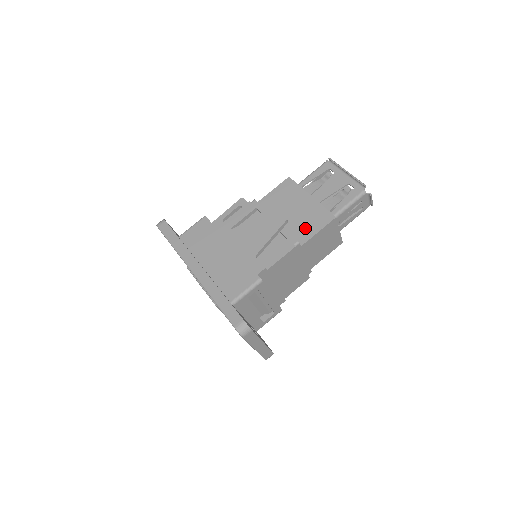
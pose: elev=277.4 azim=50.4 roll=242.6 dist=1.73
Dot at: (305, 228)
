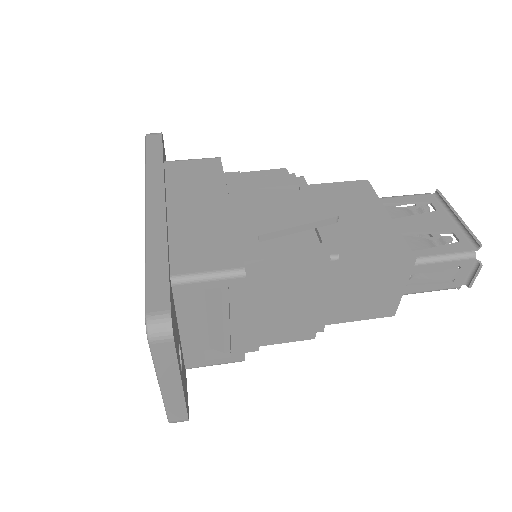
Dot at: (358, 248)
